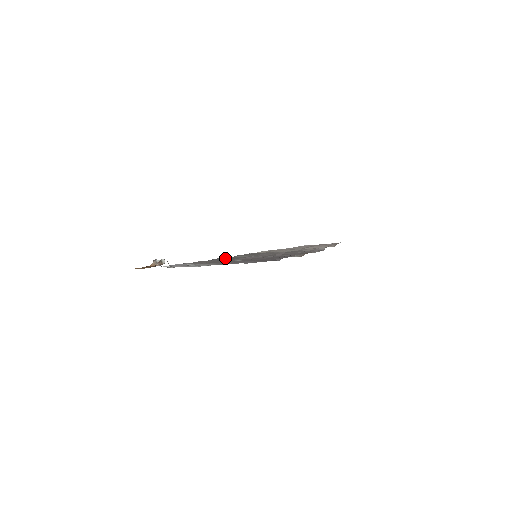
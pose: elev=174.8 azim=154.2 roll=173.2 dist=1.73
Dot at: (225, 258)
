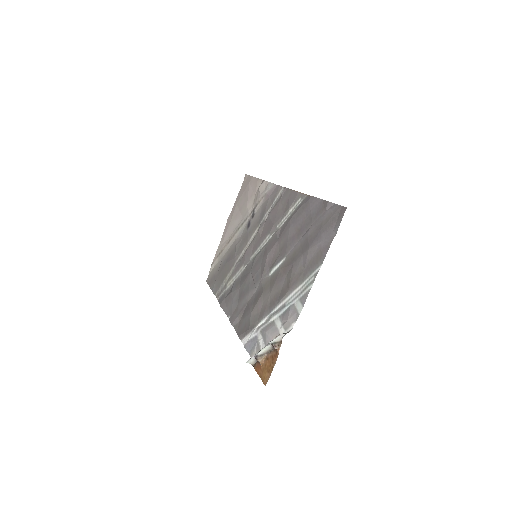
Dot at: (235, 295)
